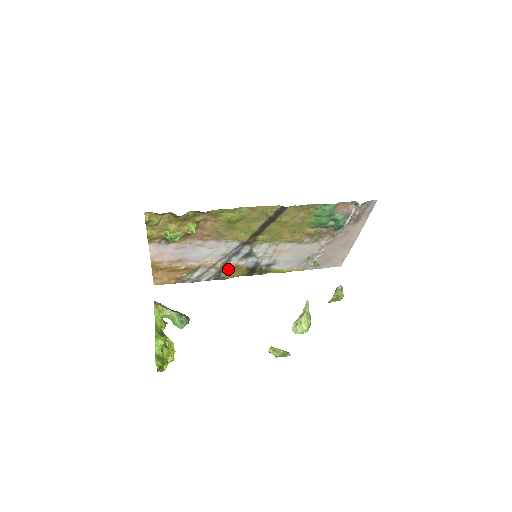
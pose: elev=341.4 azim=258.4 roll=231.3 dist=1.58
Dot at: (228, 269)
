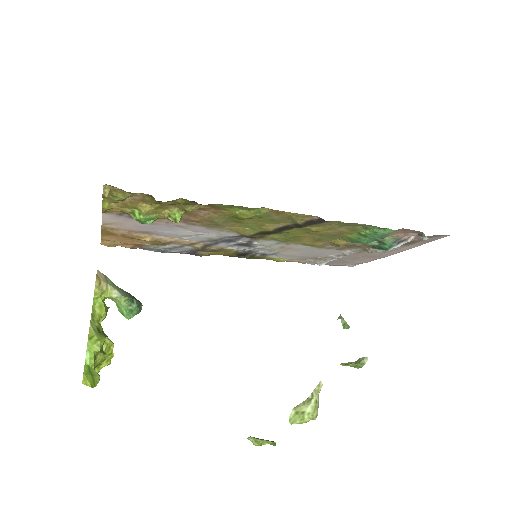
Dot at: (210, 249)
